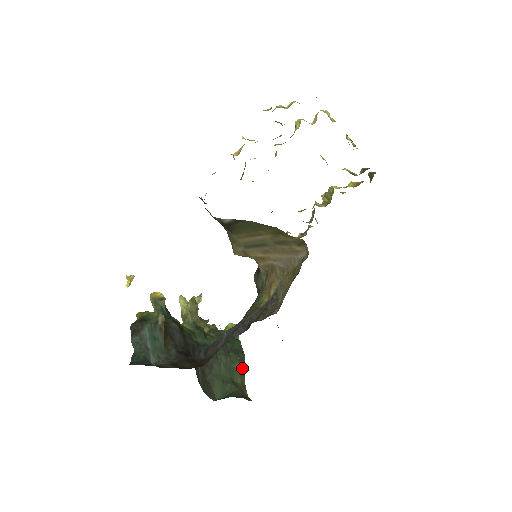
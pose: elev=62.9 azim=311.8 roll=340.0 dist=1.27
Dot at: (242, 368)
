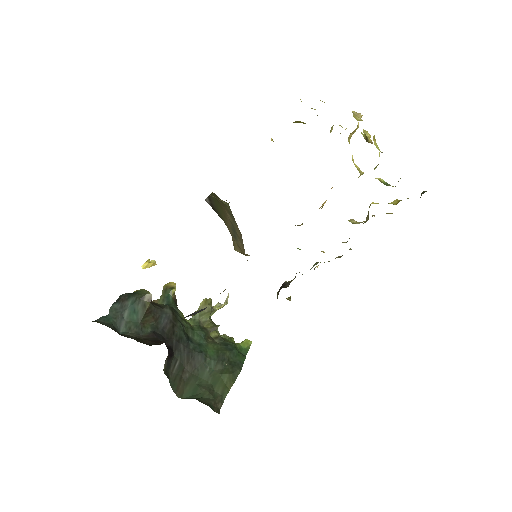
Dot at: (230, 381)
